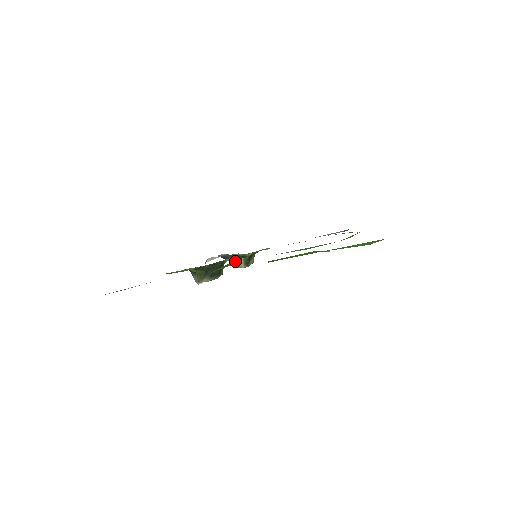
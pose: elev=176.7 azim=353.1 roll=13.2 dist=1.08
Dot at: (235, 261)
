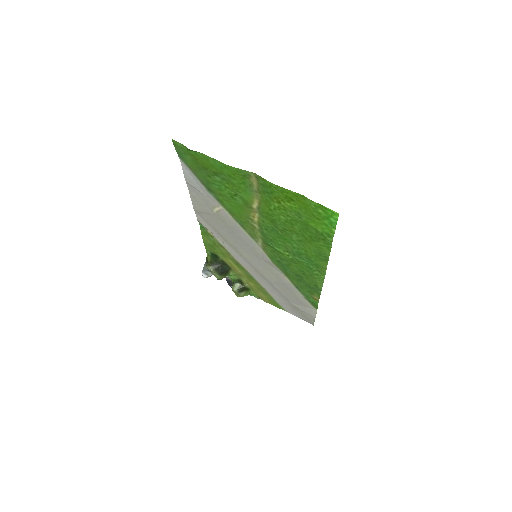
Dot at: (234, 282)
